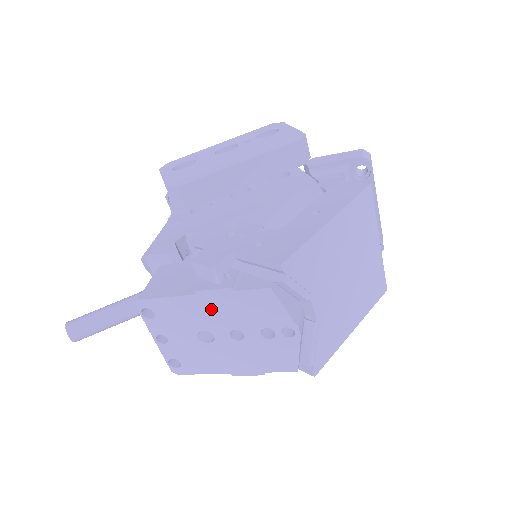
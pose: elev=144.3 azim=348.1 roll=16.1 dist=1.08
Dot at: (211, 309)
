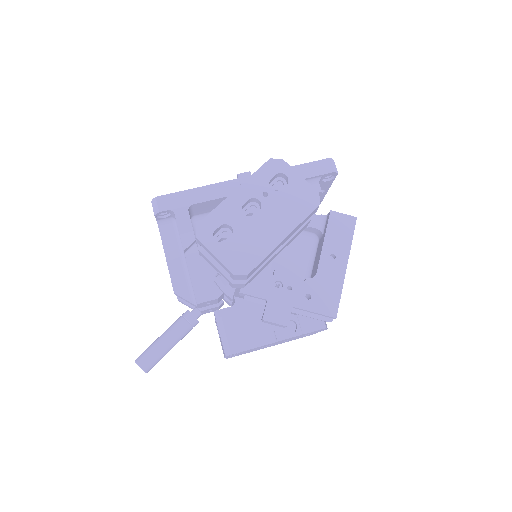
Dot at: (281, 341)
